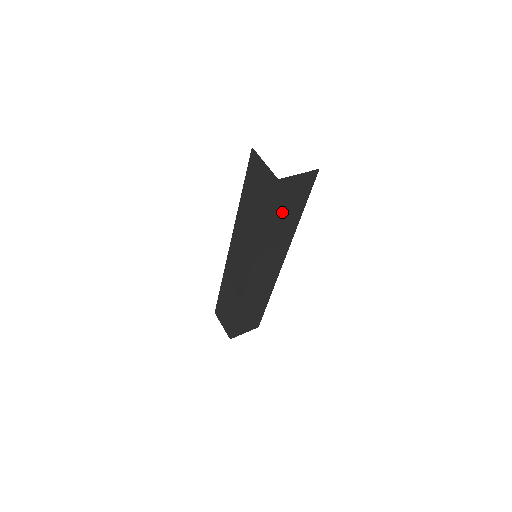
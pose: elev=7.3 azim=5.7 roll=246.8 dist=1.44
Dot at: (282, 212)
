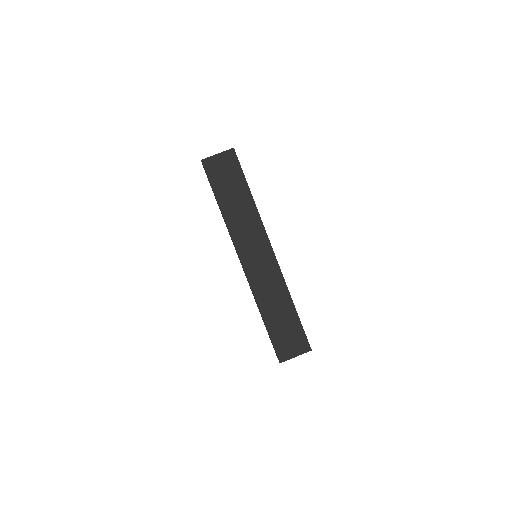
Dot at: (227, 189)
